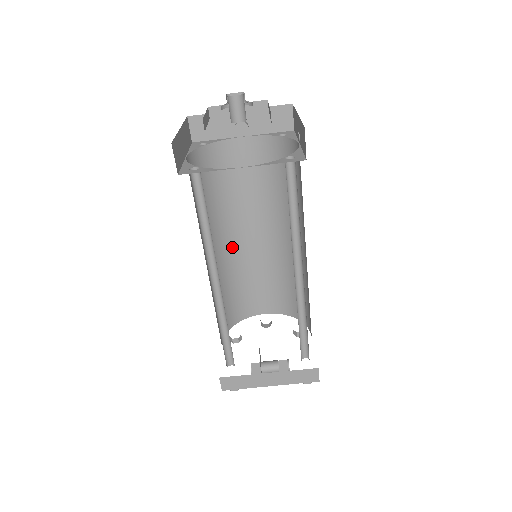
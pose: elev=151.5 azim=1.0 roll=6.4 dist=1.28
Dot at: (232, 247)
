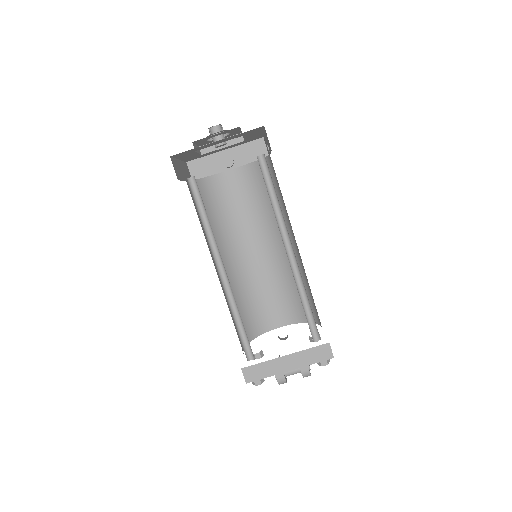
Dot at: (238, 264)
